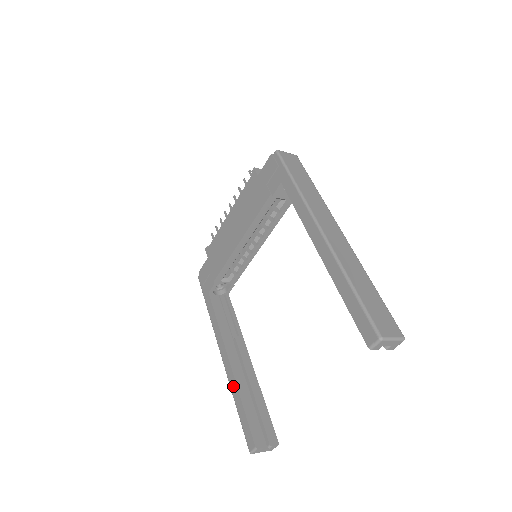
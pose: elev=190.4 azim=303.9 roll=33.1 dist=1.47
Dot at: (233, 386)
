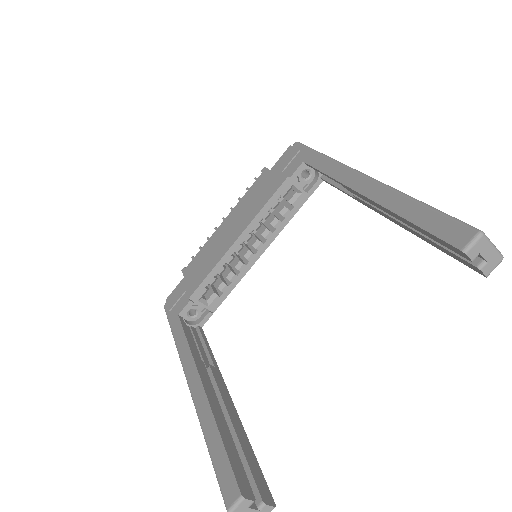
Dot at: (205, 415)
